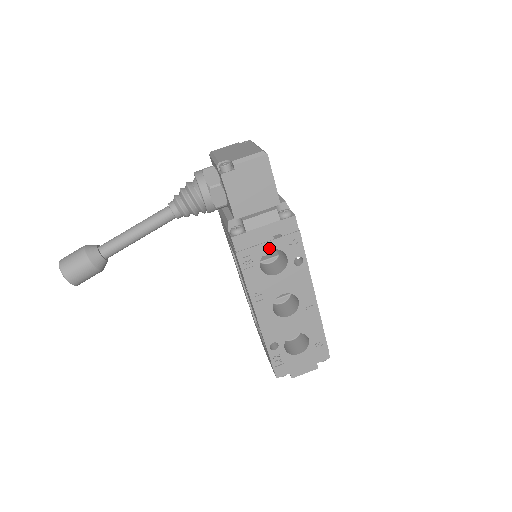
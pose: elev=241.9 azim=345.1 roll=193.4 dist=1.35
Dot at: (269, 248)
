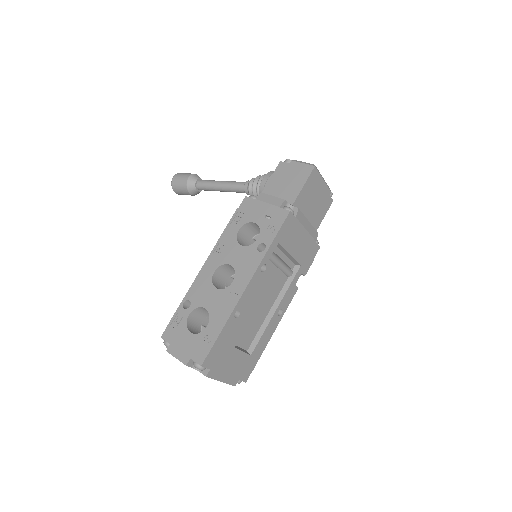
Dot at: (256, 221)
